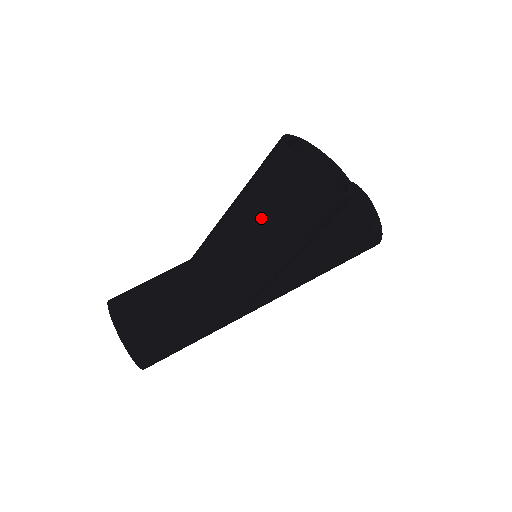
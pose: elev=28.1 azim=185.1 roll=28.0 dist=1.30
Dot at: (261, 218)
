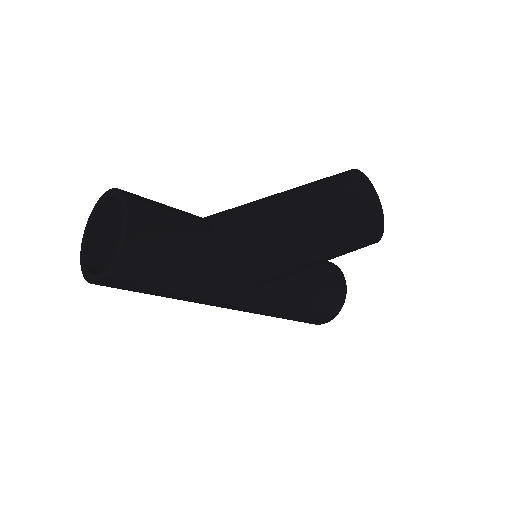
Dot at: (322, 205)
